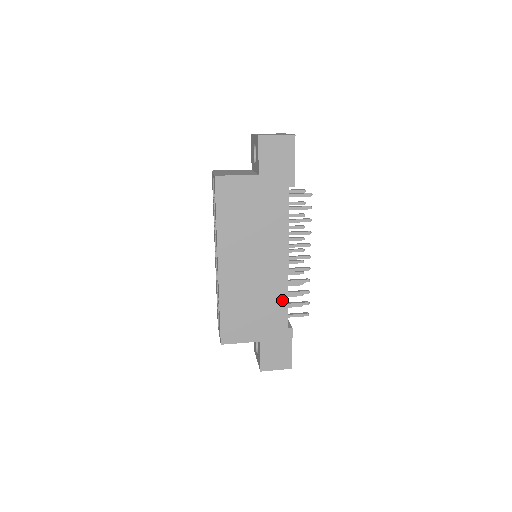
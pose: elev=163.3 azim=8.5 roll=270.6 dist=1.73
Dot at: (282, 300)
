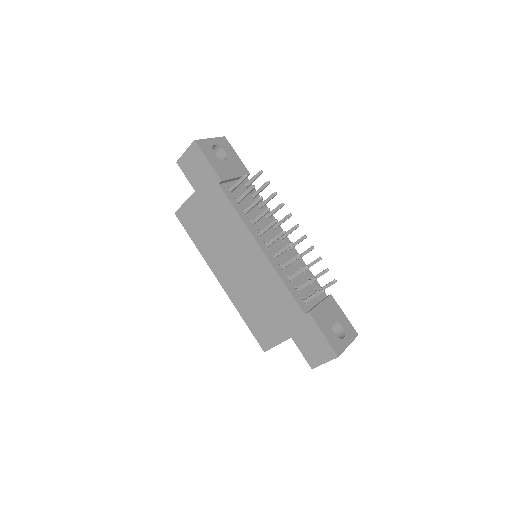
Dot at: (281, 288)
